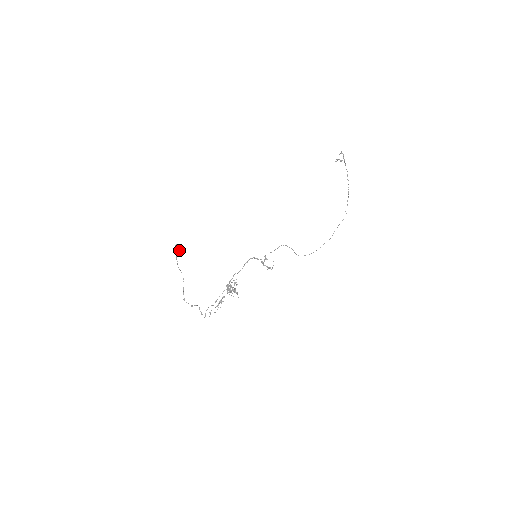
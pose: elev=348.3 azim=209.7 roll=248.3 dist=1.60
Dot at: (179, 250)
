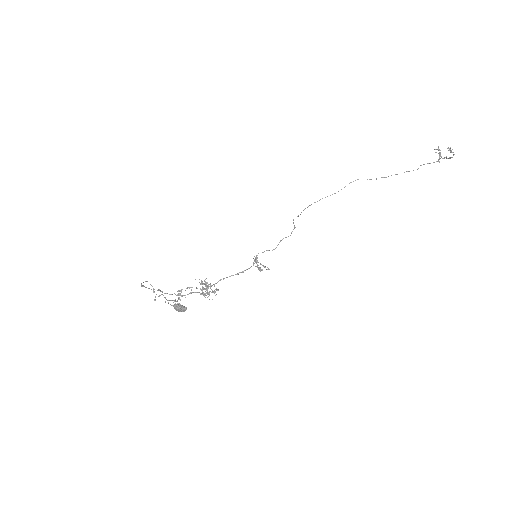
Dot at: (182, 311)
